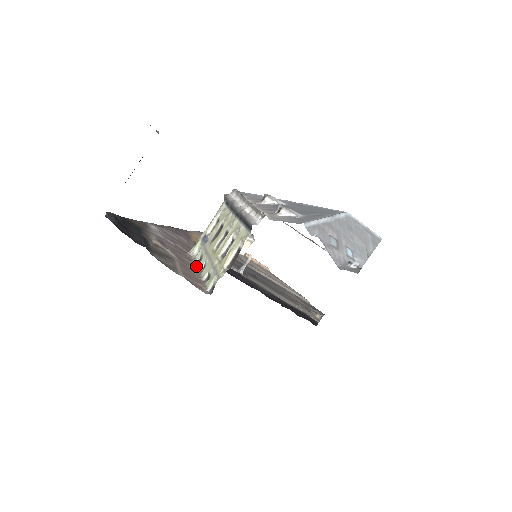
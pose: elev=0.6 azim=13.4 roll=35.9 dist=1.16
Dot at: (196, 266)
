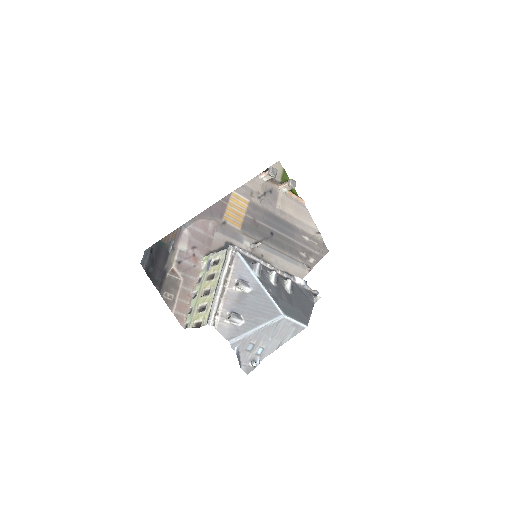
Dot at: (195, 286)
